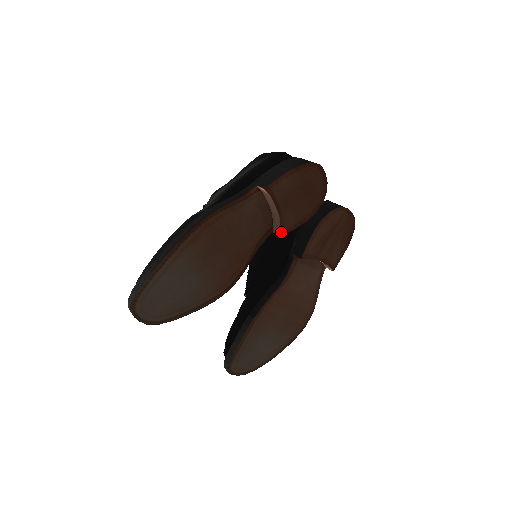
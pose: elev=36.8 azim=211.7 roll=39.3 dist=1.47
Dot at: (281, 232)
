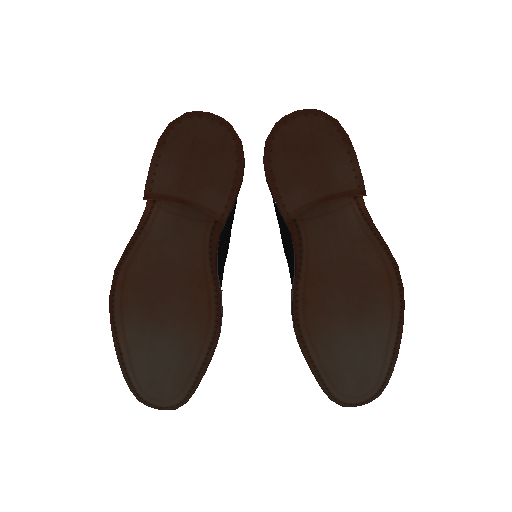
Dot at: (219, 220)
